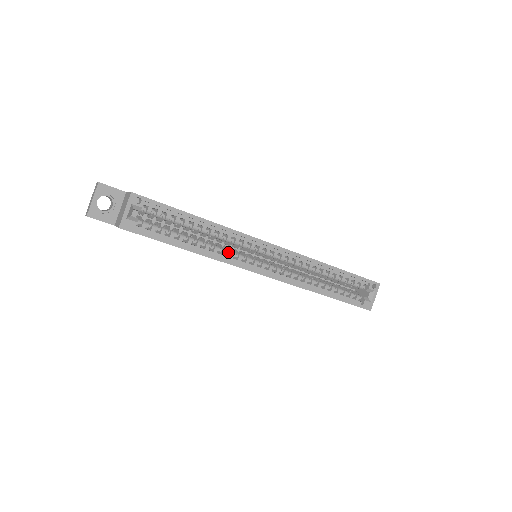
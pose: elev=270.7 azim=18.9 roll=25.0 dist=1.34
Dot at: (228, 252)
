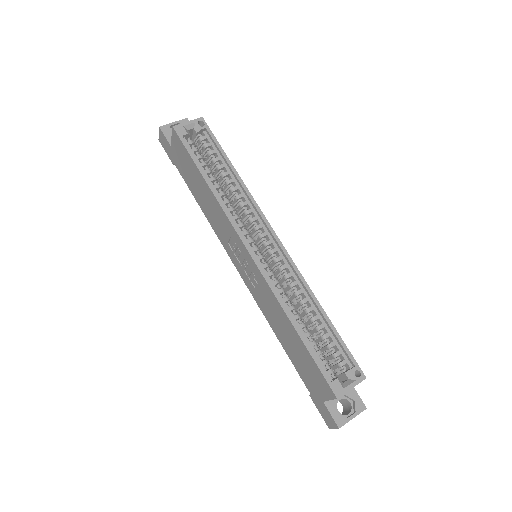
Dot at: (235, 213)
